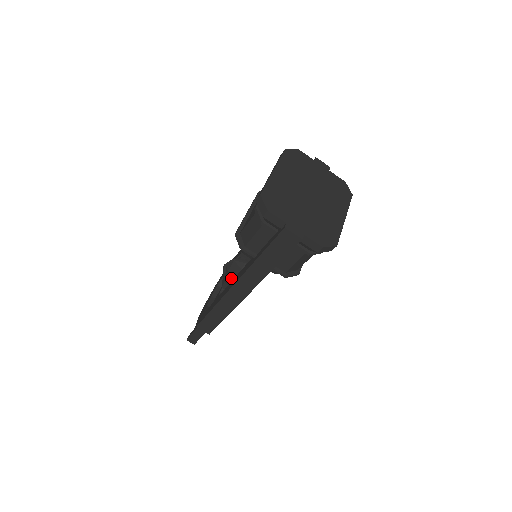
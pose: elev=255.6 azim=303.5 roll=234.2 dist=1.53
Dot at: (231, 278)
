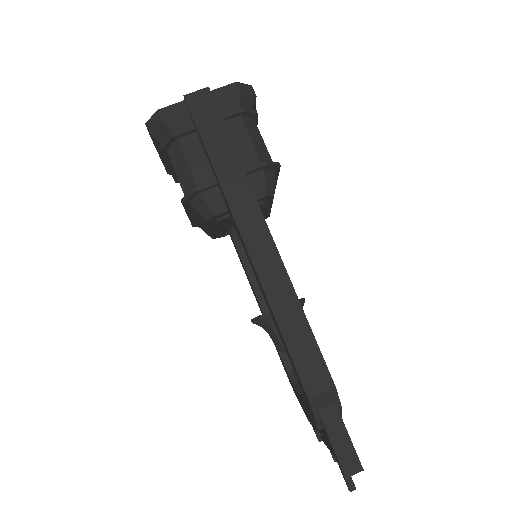
Dot at: occluded
